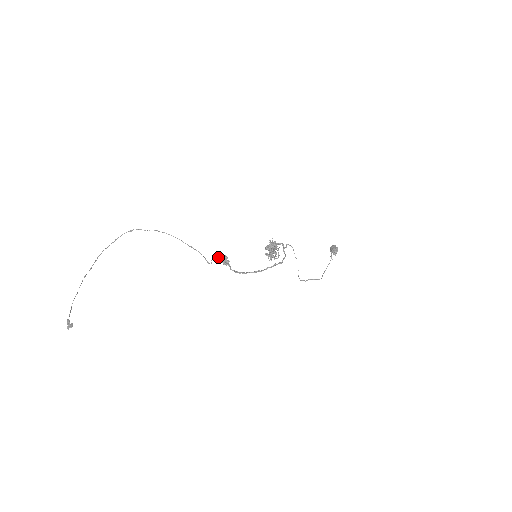
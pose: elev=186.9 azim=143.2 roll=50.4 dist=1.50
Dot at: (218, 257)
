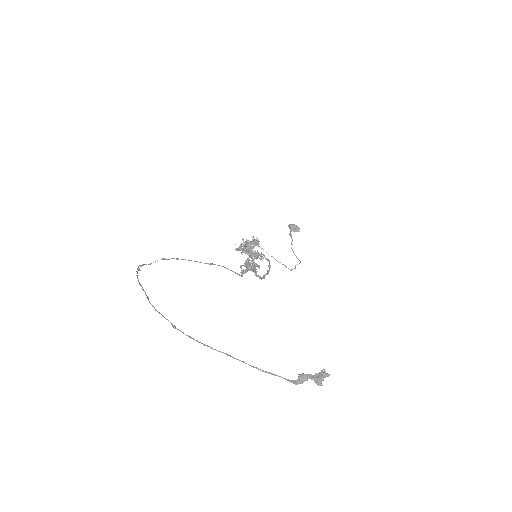
Dot at: (245, 263)
